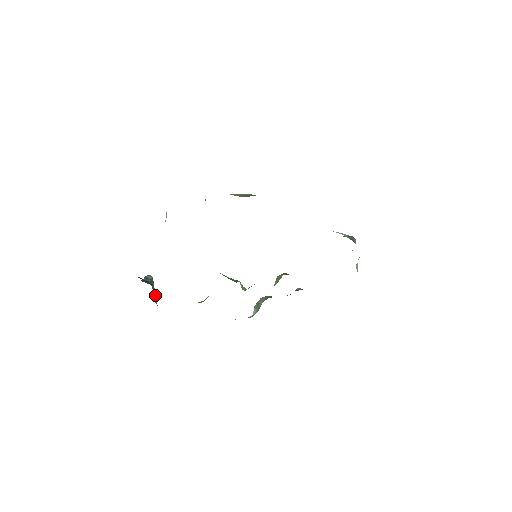
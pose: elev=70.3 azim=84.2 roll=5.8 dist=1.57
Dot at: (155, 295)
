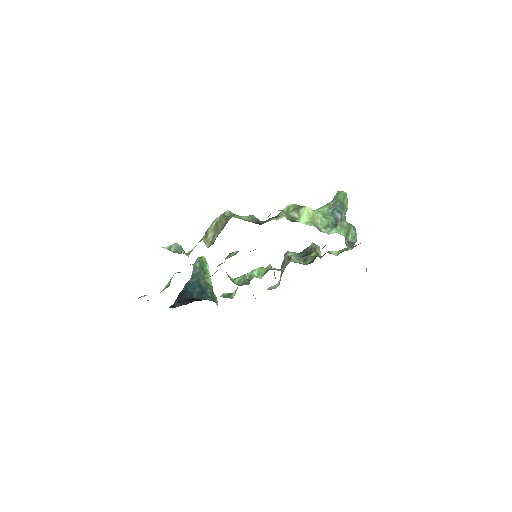
Dot at: (208, 271)
